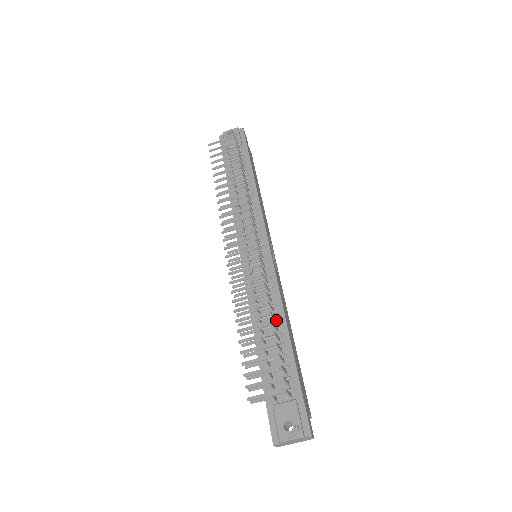
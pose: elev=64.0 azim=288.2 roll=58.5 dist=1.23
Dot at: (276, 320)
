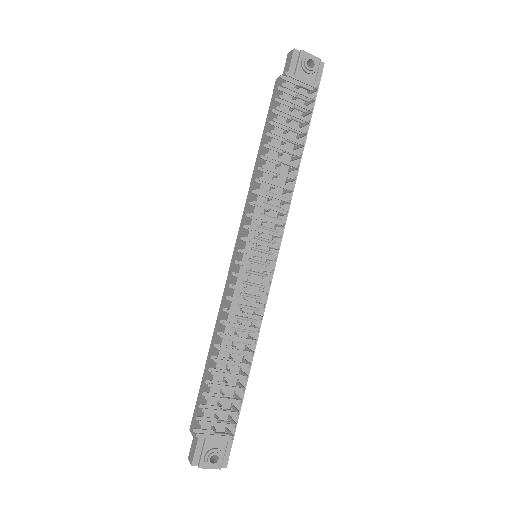
Dot at: (246, 348)
